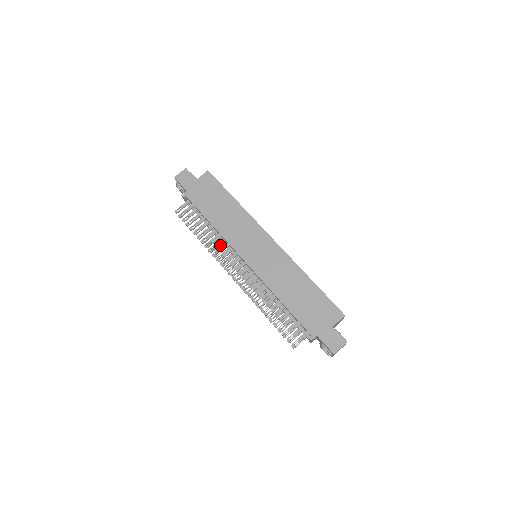
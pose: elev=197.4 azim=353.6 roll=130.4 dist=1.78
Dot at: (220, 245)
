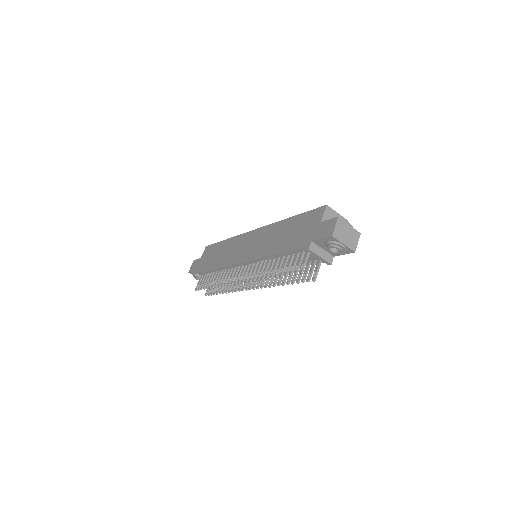
Dot at: (227, 275)
